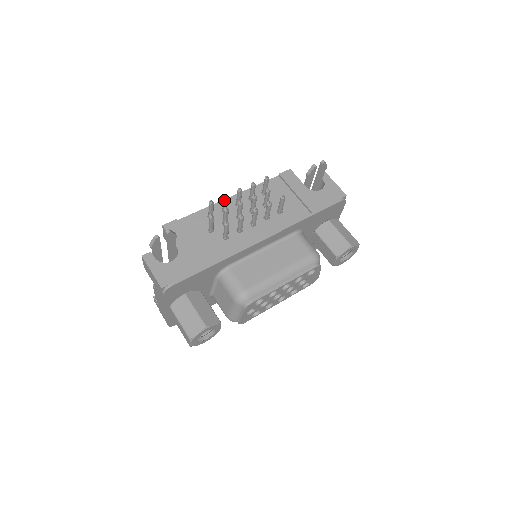
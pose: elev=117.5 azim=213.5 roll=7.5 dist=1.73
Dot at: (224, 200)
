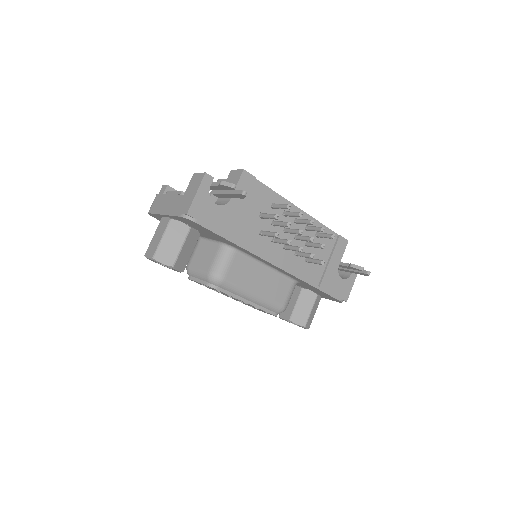
Dot at: (297, 214)
